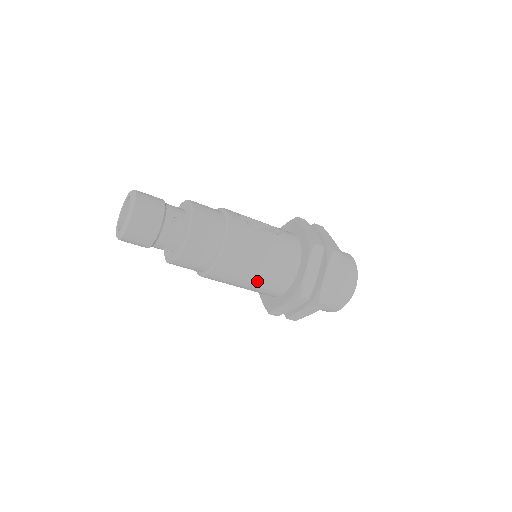
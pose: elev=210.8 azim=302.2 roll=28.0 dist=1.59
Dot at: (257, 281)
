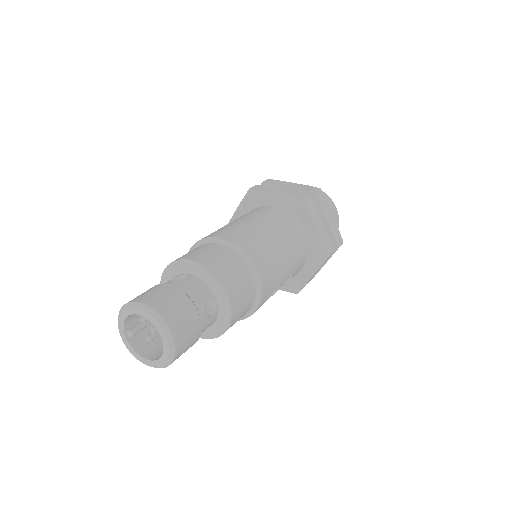
Dot at: occluded
